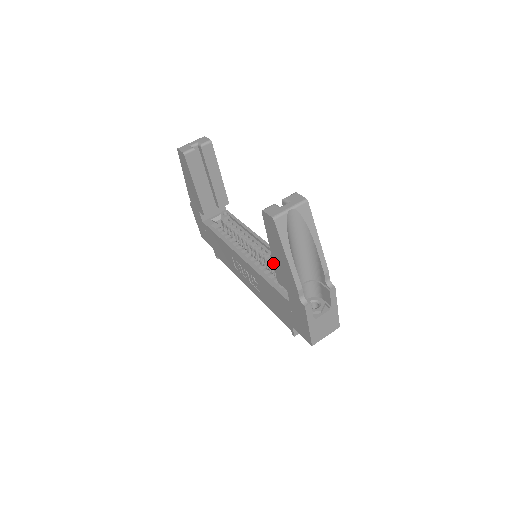
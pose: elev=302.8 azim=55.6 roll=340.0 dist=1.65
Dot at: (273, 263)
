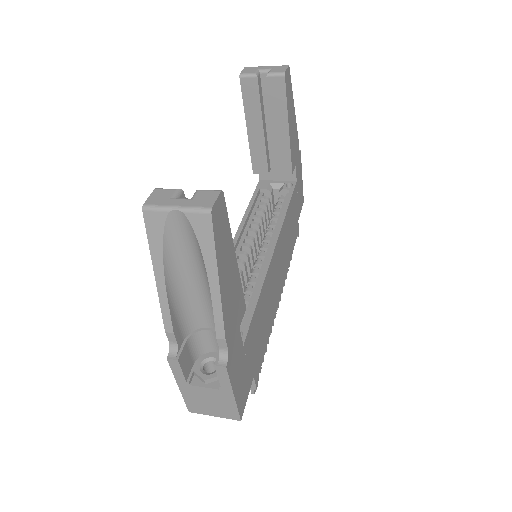
Dot at: occluded
